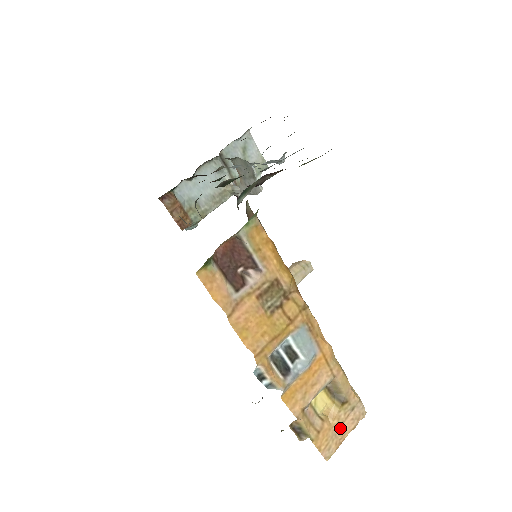
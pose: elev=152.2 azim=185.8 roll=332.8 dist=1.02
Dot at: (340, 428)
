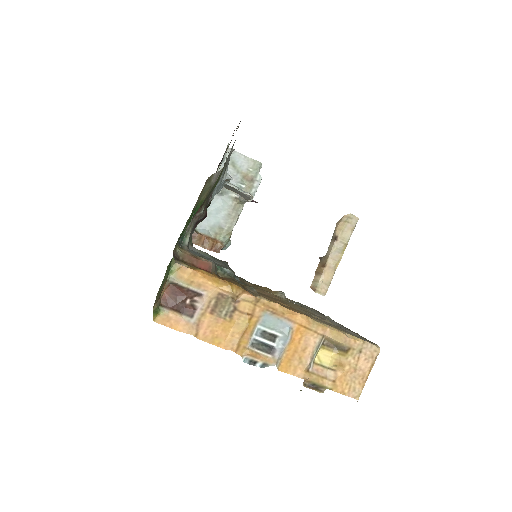
Dot at: (356, 371)
